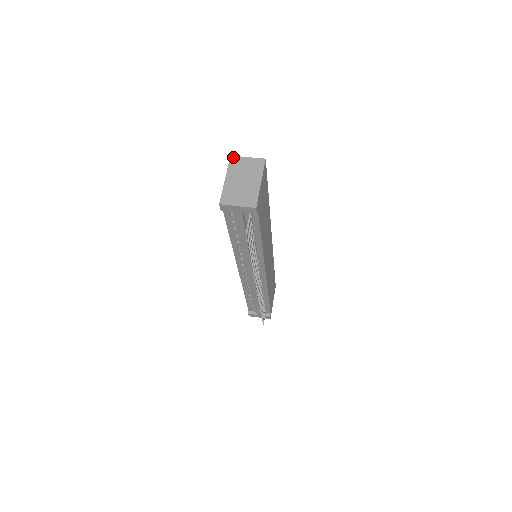
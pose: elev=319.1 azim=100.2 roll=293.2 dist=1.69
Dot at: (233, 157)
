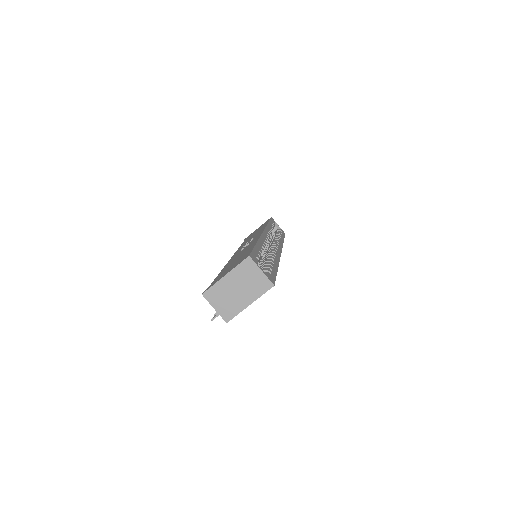
Dot at: (250, 259)
